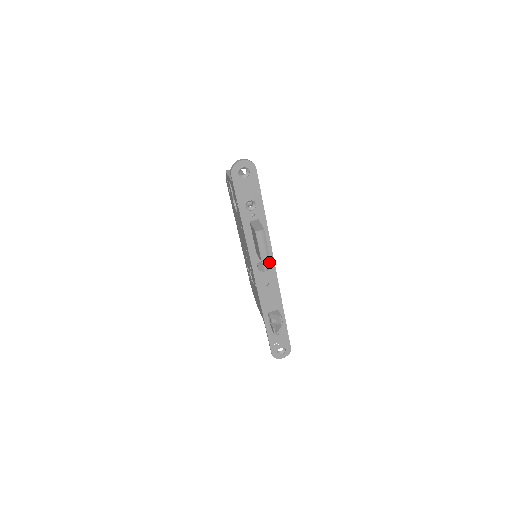
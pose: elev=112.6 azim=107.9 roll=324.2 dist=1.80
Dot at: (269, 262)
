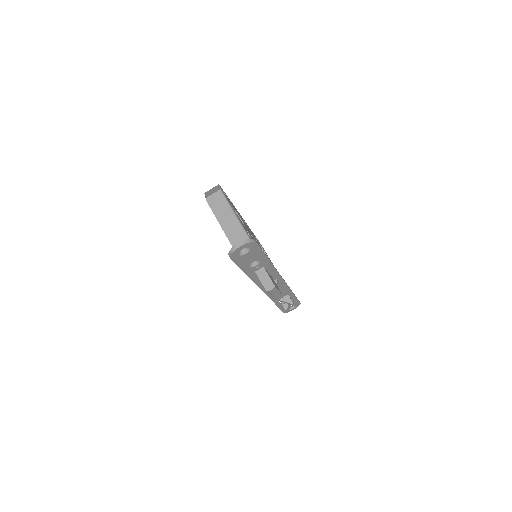
Dot at: (277, 280)
